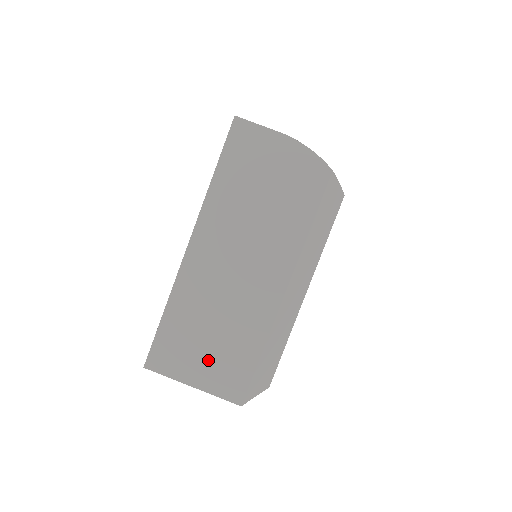
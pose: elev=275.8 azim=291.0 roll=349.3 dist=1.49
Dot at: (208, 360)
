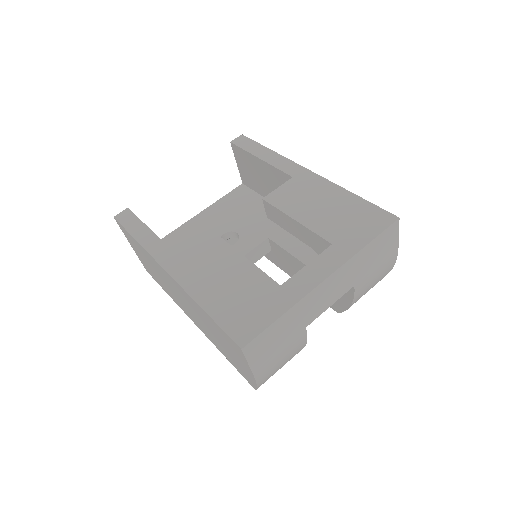
Dot at: (144, 260)
